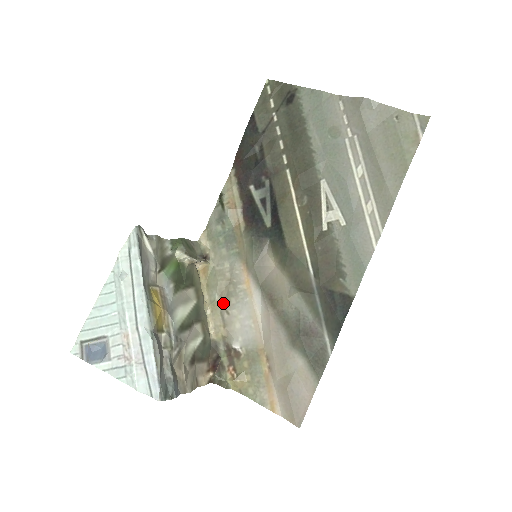
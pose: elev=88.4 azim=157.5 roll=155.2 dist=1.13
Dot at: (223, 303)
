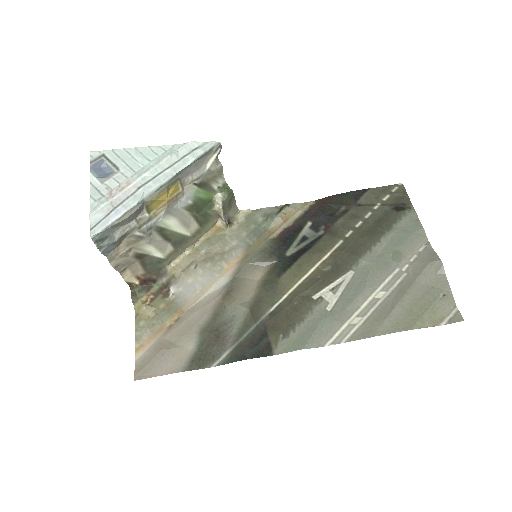
Dot at: (202, 258)
